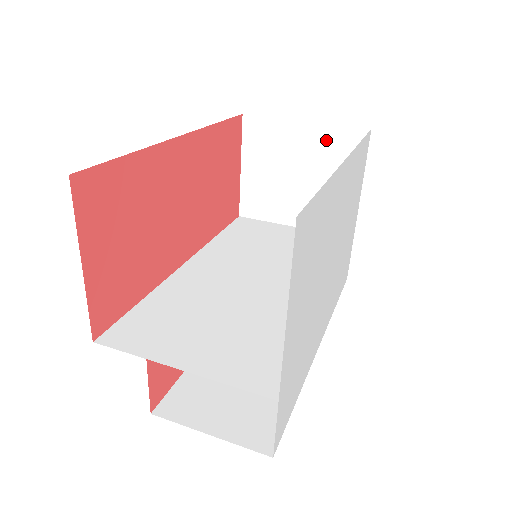
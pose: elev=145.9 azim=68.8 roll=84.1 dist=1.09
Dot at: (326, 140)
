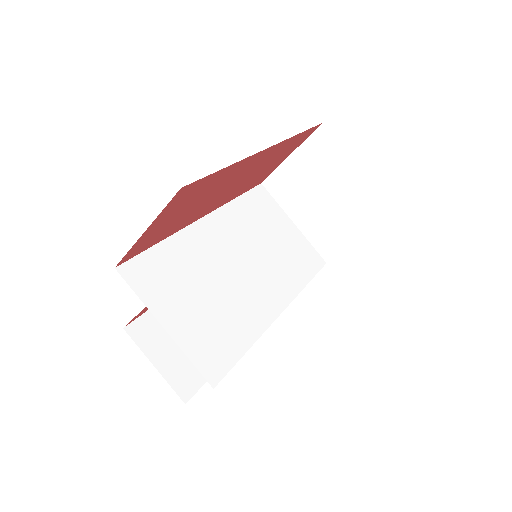
Dot at: (363, 194)
